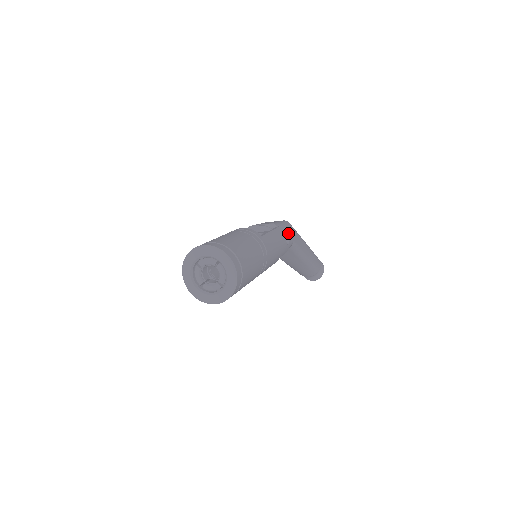
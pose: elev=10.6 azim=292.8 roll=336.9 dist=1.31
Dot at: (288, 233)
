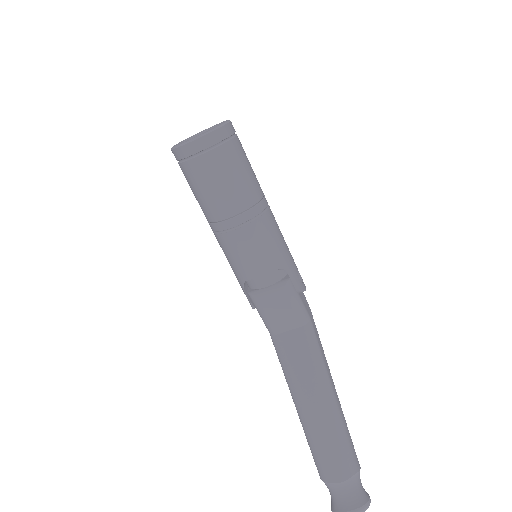
Dot at: occluded
